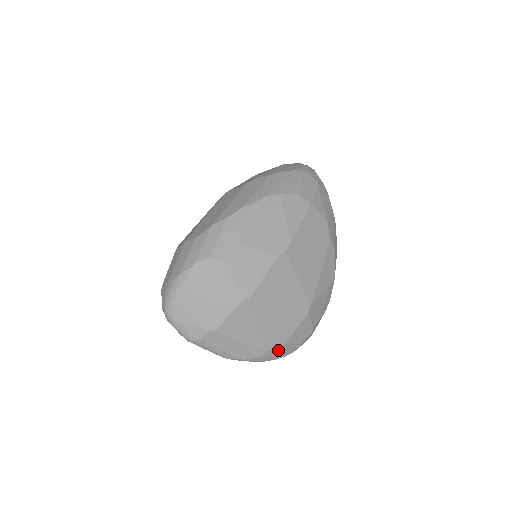
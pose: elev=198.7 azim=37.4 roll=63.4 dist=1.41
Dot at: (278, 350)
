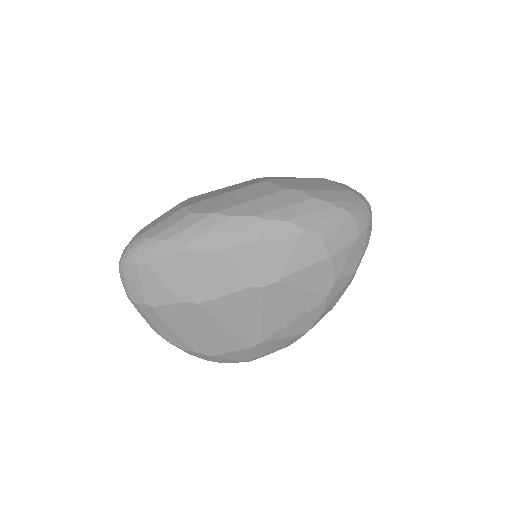
Dot at: (205, 355)
